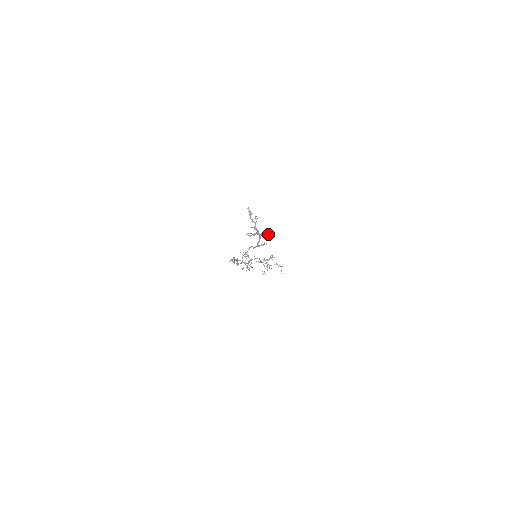
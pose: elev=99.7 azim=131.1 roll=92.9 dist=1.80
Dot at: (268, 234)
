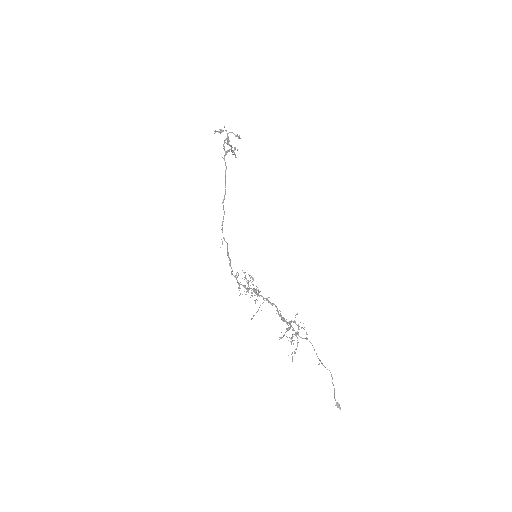
Dot at: (234, 134)
